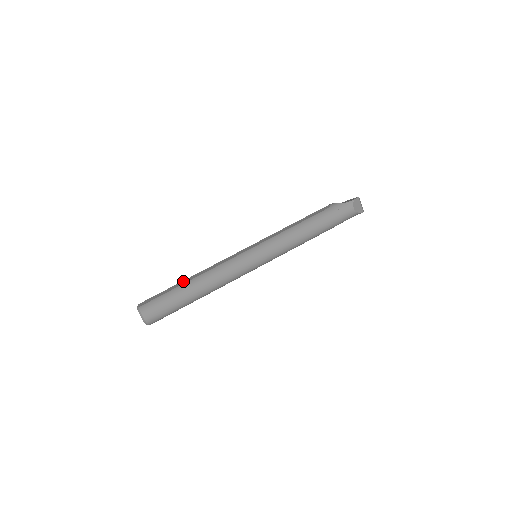
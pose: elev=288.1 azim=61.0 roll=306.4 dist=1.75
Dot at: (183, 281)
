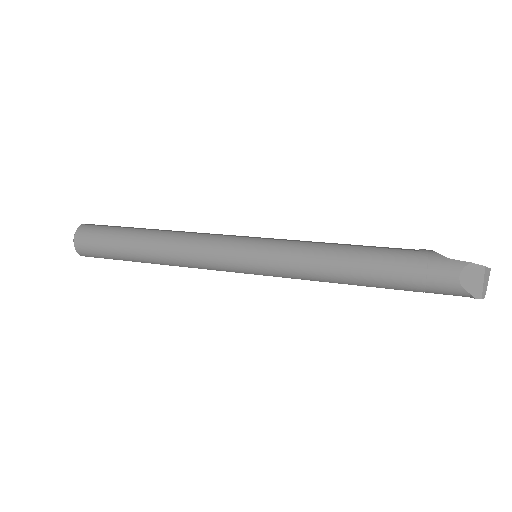
Dot at: occluded
